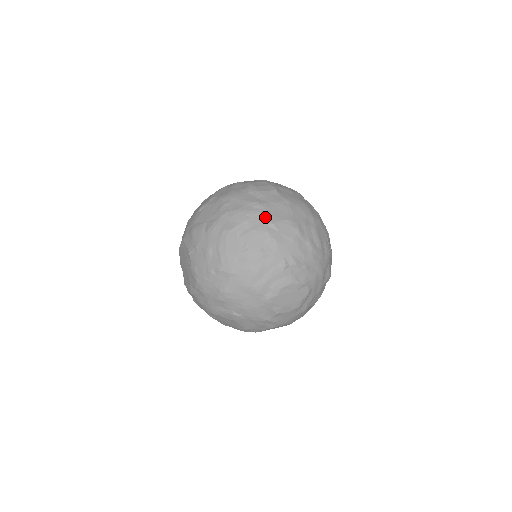
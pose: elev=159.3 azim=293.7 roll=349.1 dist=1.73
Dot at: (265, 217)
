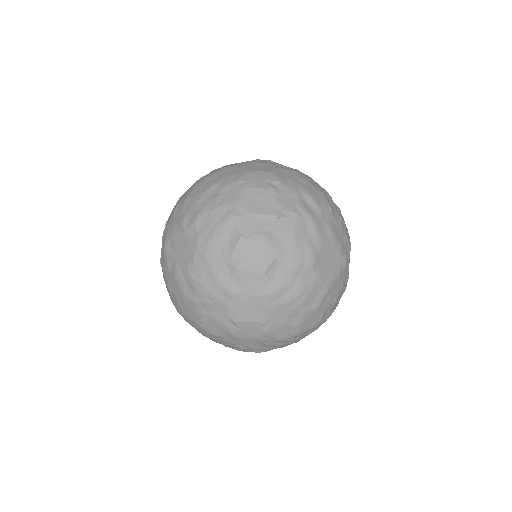
Dot at: (229, 311)
